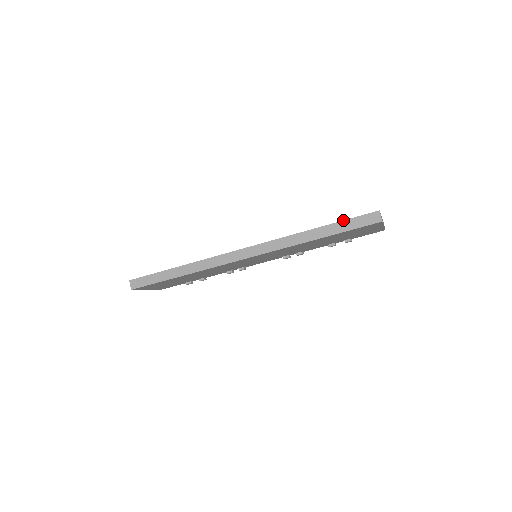
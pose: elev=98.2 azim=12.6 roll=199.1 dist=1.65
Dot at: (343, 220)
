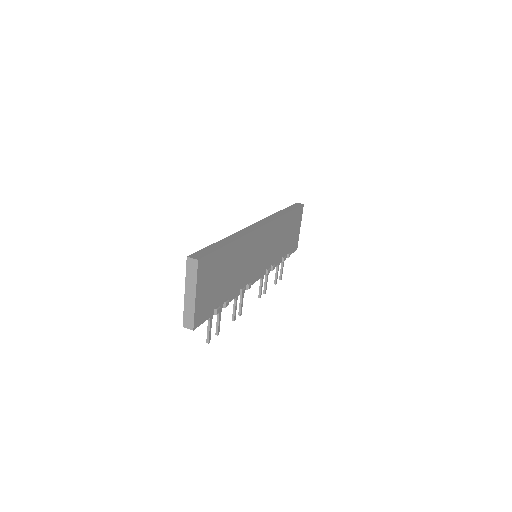
Dot at: (287, 207)
